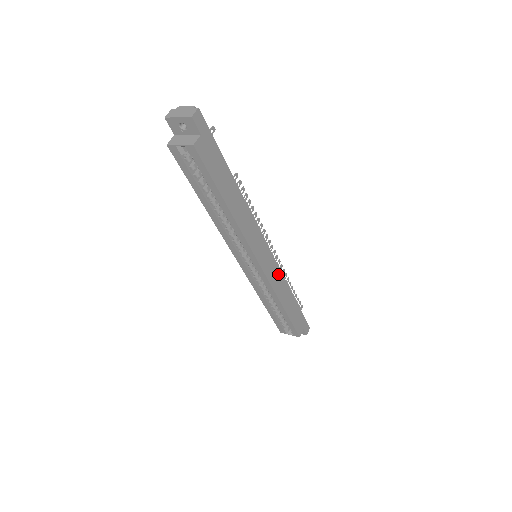
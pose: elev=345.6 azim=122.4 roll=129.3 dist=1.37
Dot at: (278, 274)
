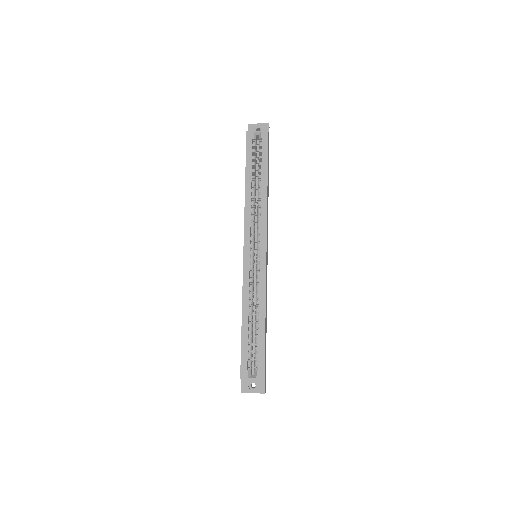
Dot at: occluded
